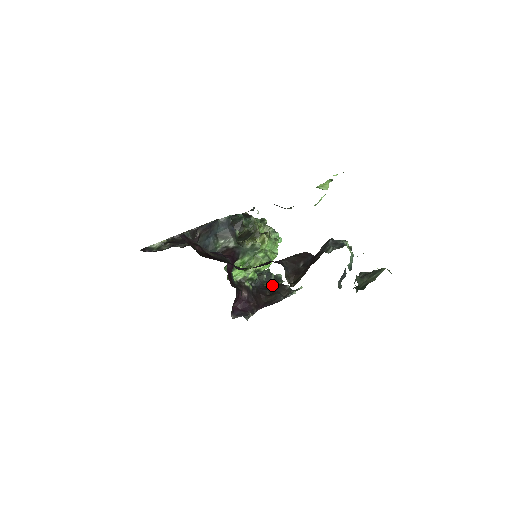
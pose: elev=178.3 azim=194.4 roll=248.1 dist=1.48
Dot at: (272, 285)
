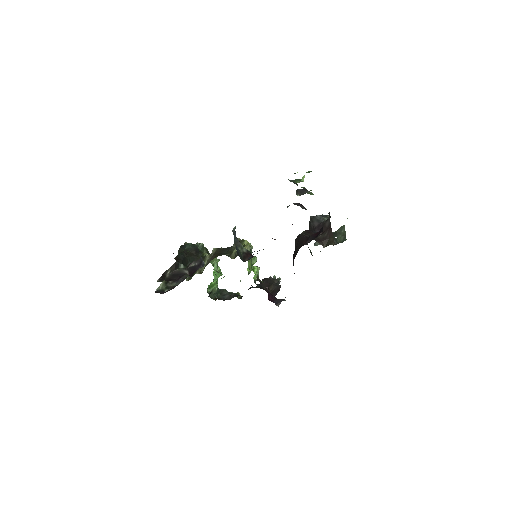
Dot at: (238, 293)
